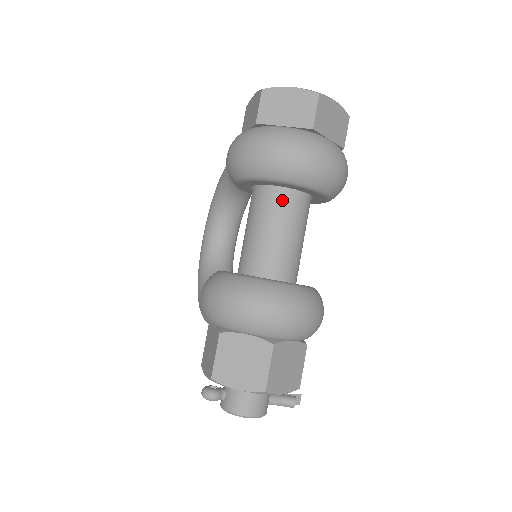
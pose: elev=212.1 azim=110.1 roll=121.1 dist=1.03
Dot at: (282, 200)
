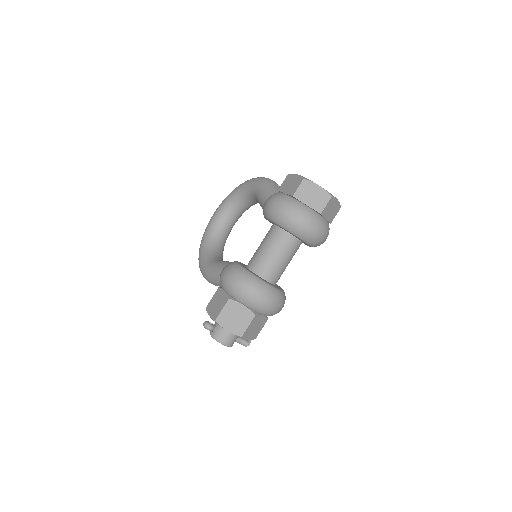
Dot at: (288, 241)
